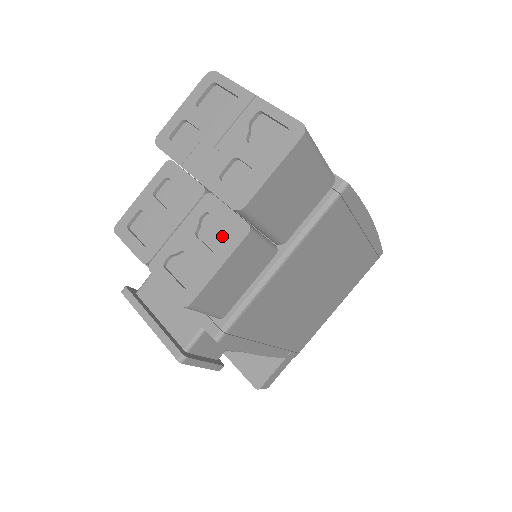
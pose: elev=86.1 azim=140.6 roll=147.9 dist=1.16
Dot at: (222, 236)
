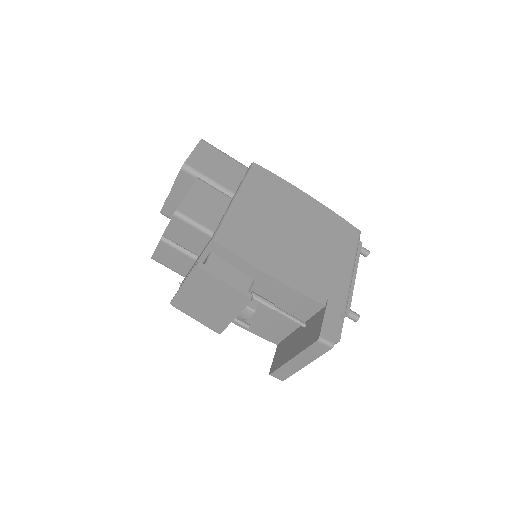
Dot at: occluded
